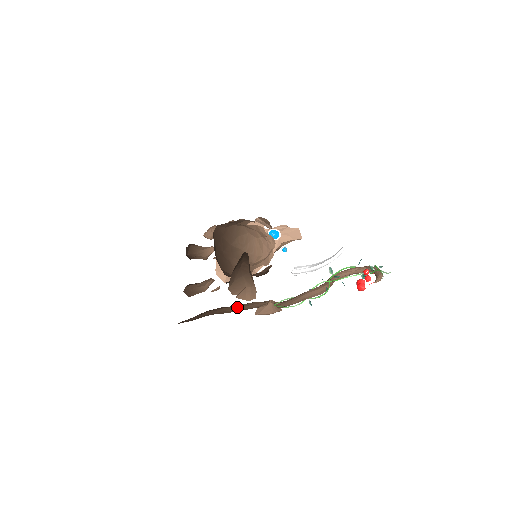
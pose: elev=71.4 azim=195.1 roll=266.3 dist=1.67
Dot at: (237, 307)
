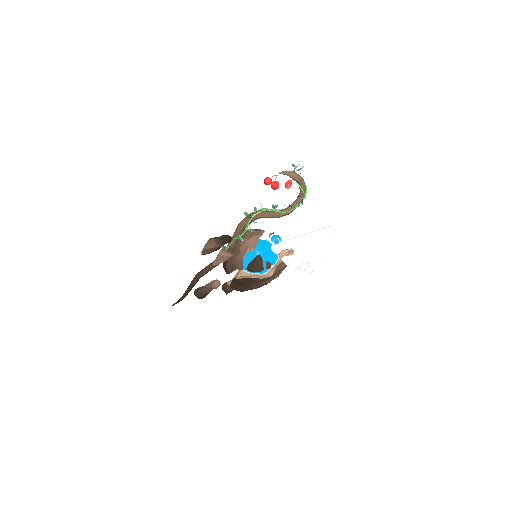
Dot at: (205, 267)
